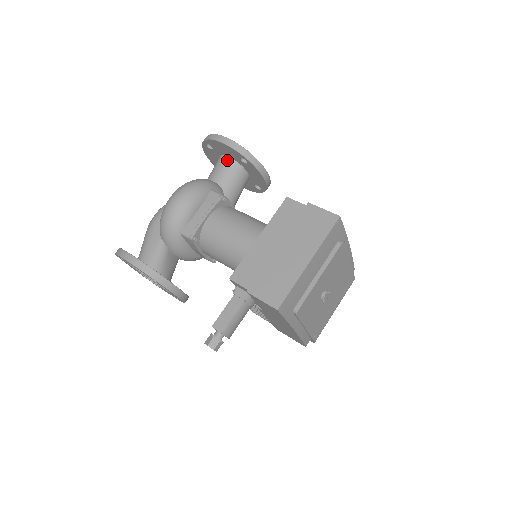
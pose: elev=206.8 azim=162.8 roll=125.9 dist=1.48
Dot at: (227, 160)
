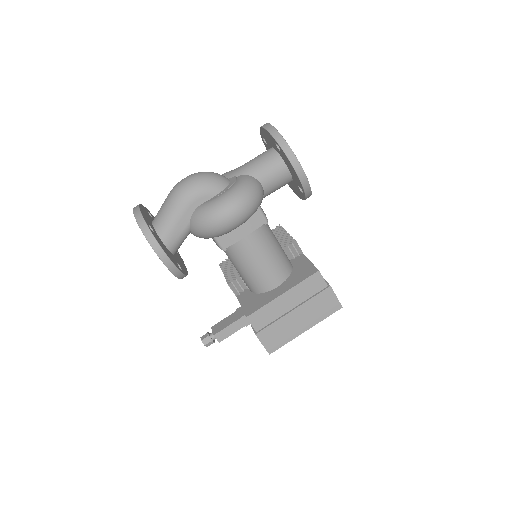
Dot at: (285, 171)
